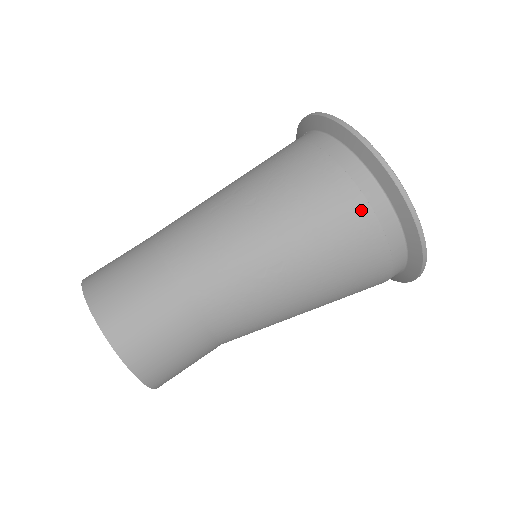
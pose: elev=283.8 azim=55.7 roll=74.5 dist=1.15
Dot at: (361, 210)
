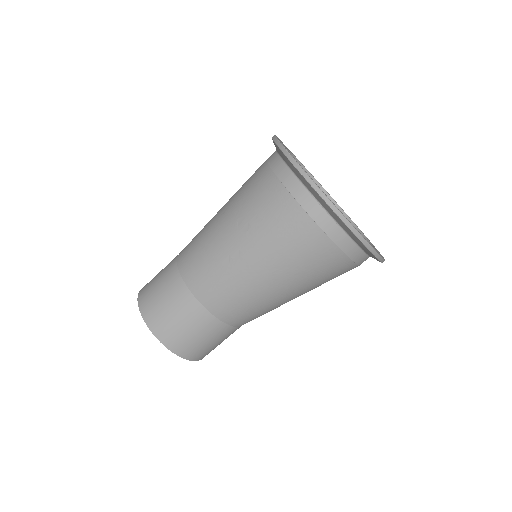
Dot at: (285, 199)
